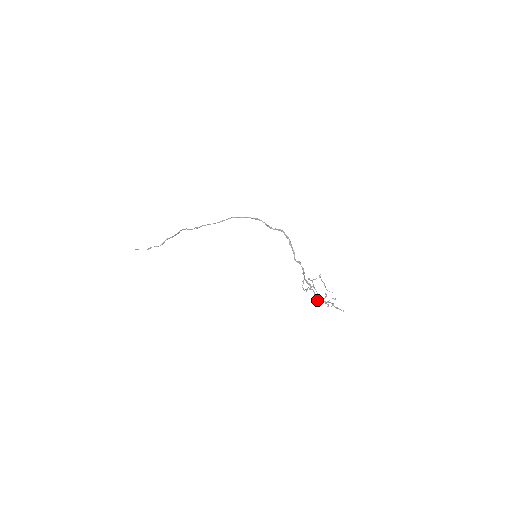
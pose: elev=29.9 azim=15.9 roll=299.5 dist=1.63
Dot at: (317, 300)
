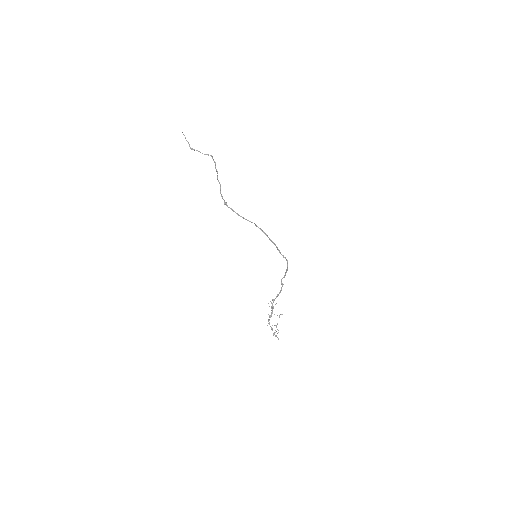
Dot at: (268, 321)
